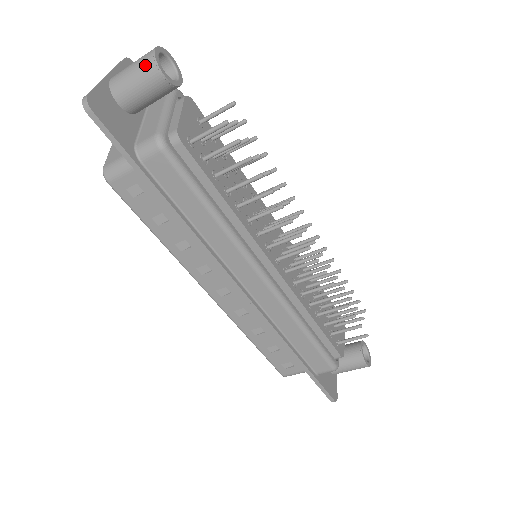
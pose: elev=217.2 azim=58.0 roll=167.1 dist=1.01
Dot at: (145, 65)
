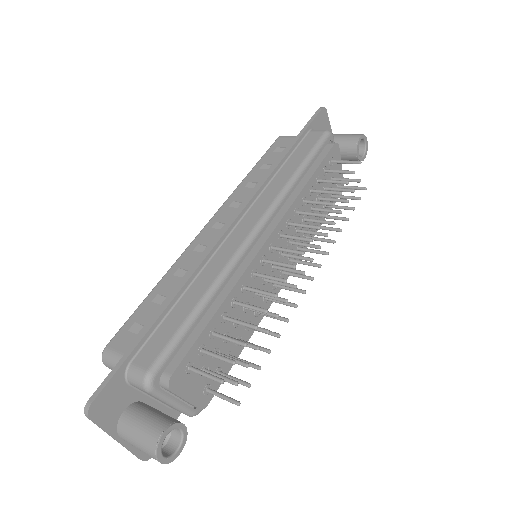
Dot at: occluded
